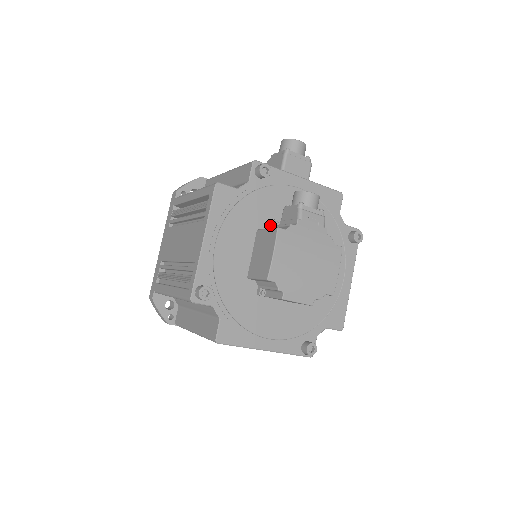
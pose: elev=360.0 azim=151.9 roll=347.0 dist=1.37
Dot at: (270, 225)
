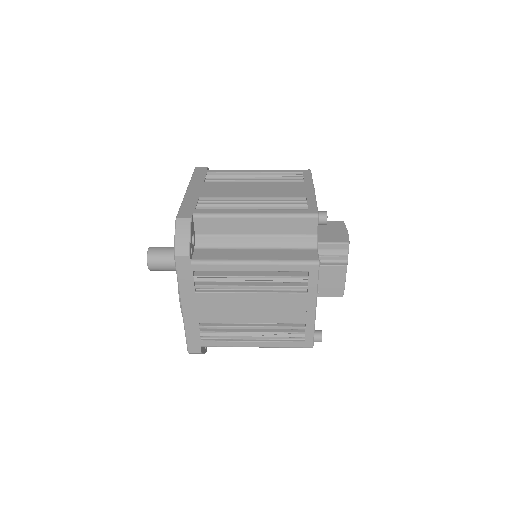
Dot at: occluded
